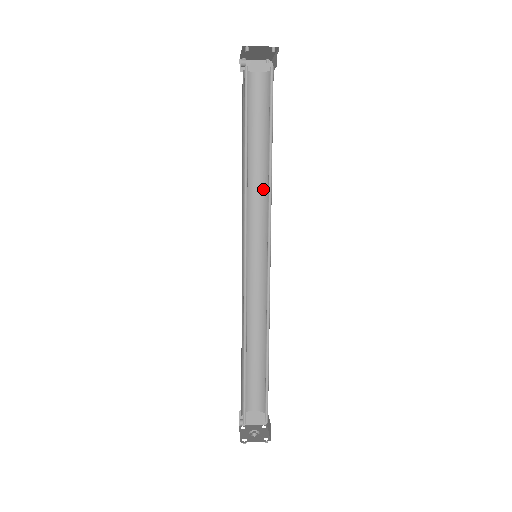
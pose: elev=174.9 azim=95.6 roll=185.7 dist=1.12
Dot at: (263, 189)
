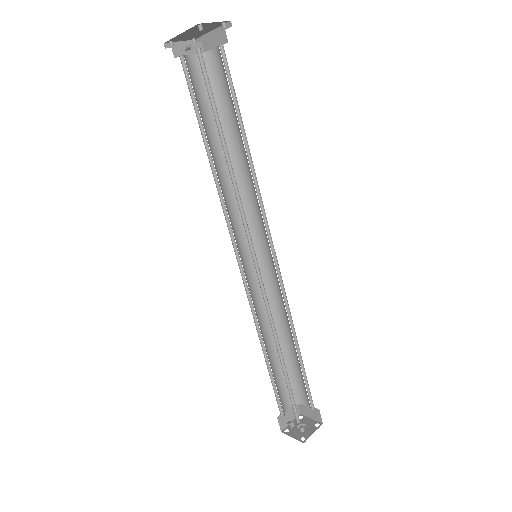
Dot at: occluded
